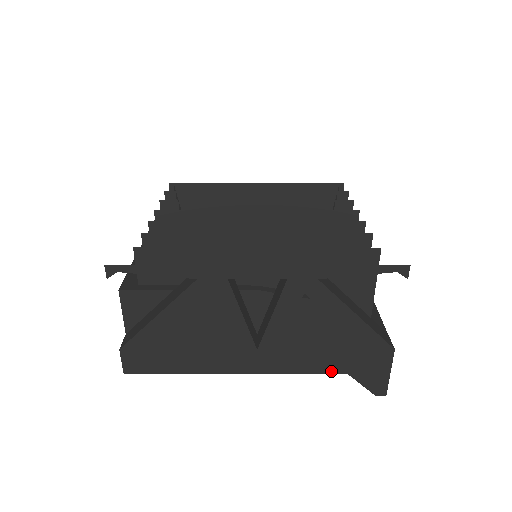
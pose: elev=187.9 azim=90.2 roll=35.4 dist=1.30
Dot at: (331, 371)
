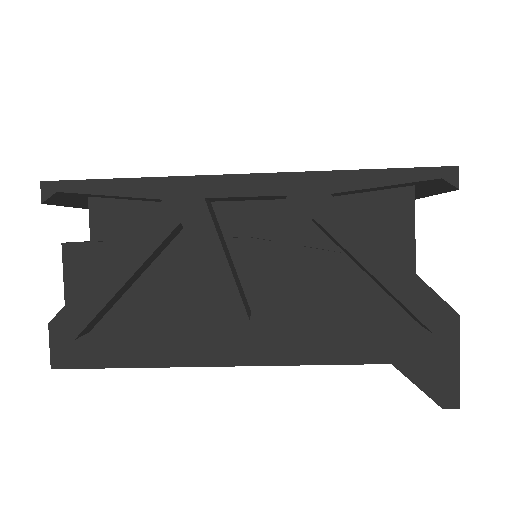
Dot at: (365, 359)
